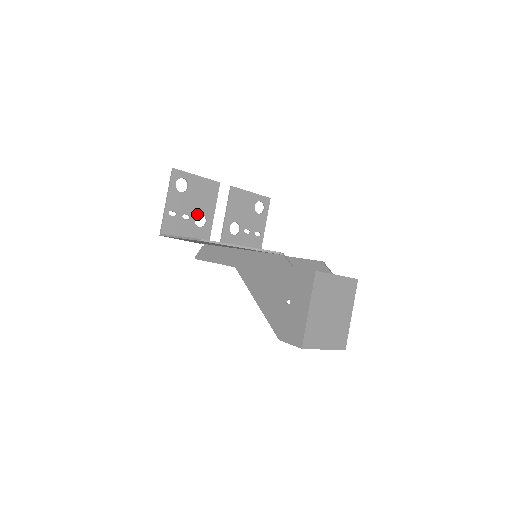
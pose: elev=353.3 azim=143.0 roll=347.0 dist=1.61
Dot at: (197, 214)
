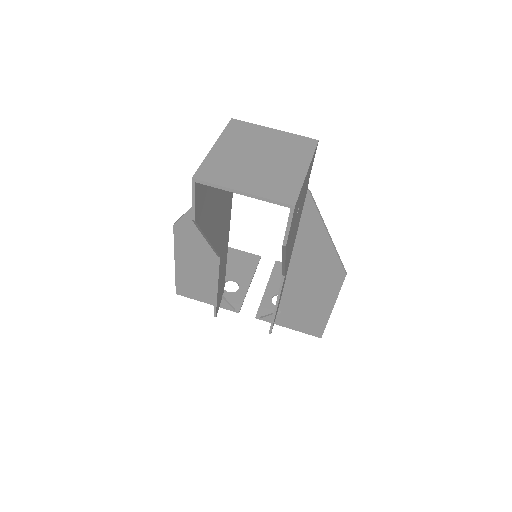
Dot at: (227, 280)
